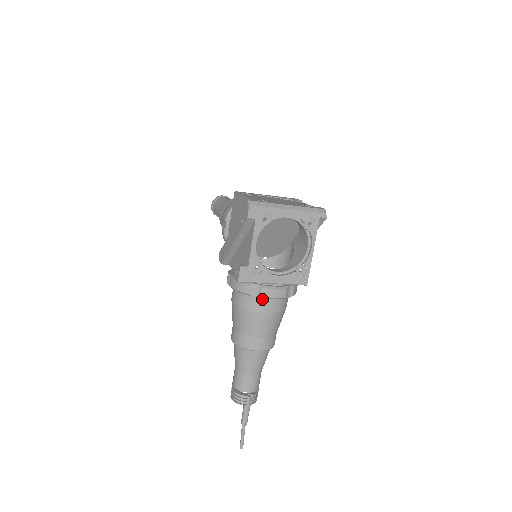
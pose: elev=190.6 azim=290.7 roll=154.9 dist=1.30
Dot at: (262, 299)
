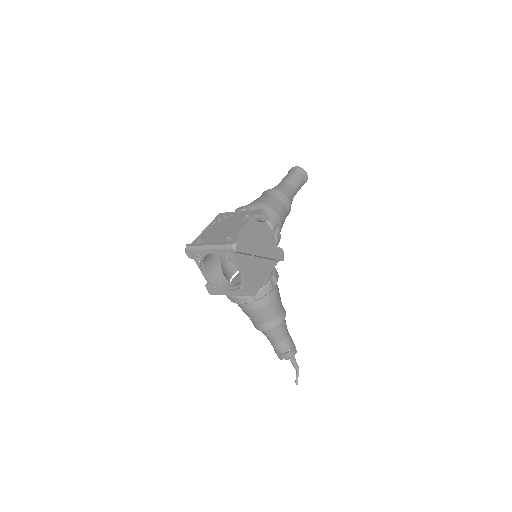
Dot at: occluded
